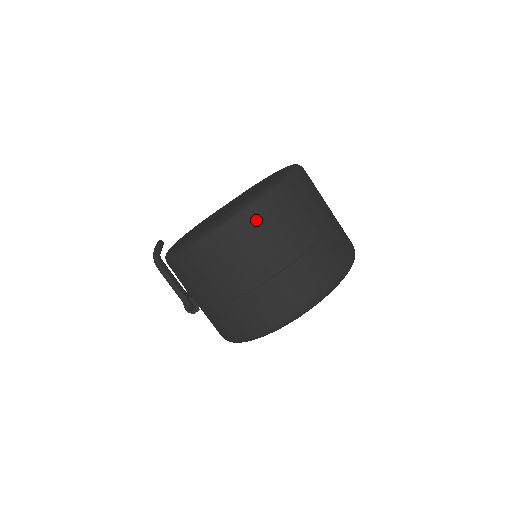
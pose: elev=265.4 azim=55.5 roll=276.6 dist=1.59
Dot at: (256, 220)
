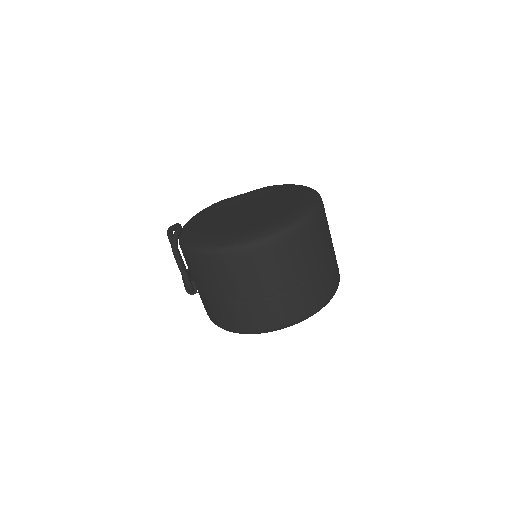
Dot at: (274, 250)
